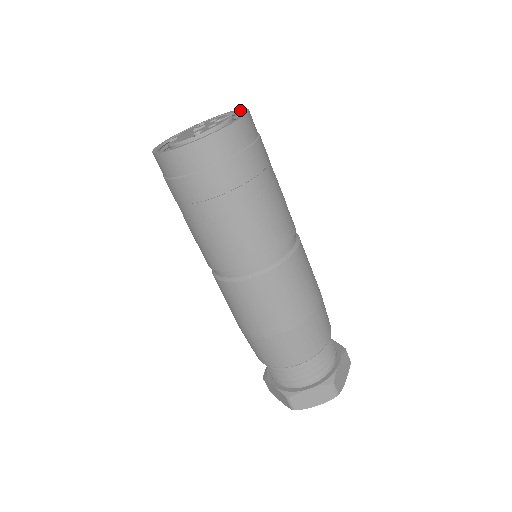
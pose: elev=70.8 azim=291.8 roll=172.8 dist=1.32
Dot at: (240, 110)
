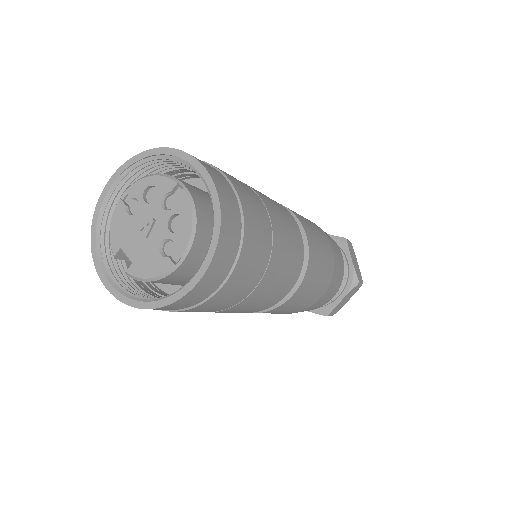
Dot at: (174, 156)
